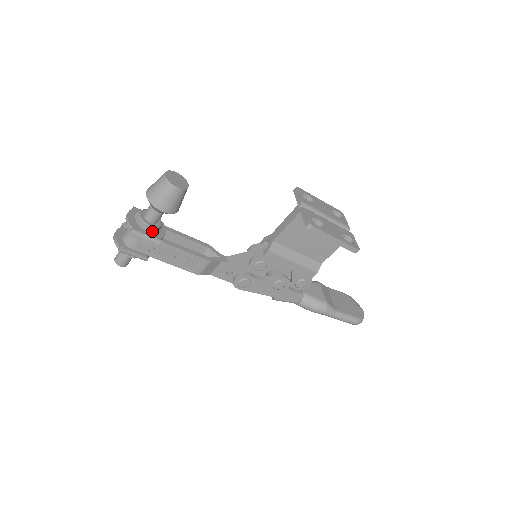
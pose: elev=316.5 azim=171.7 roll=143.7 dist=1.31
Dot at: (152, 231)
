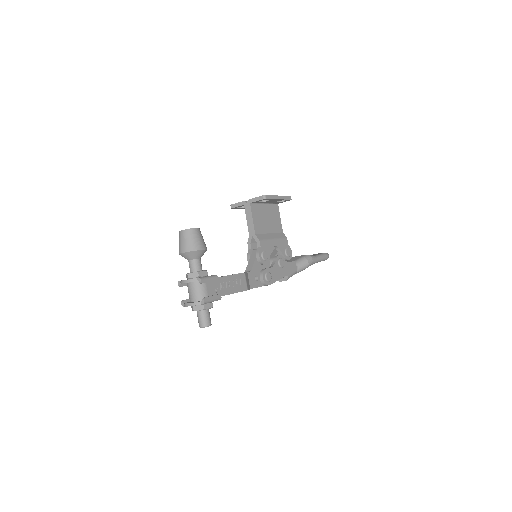
Dot at: (207, 274)
